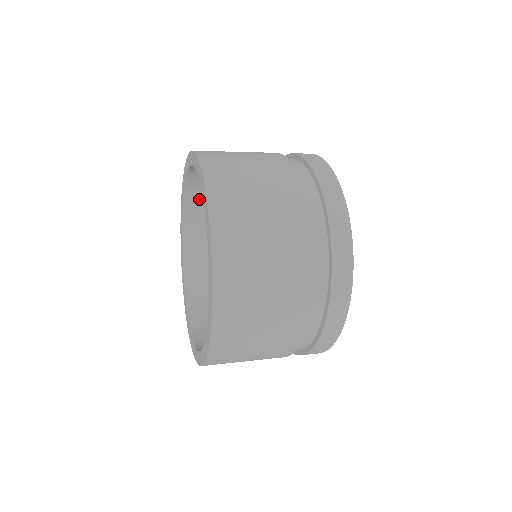
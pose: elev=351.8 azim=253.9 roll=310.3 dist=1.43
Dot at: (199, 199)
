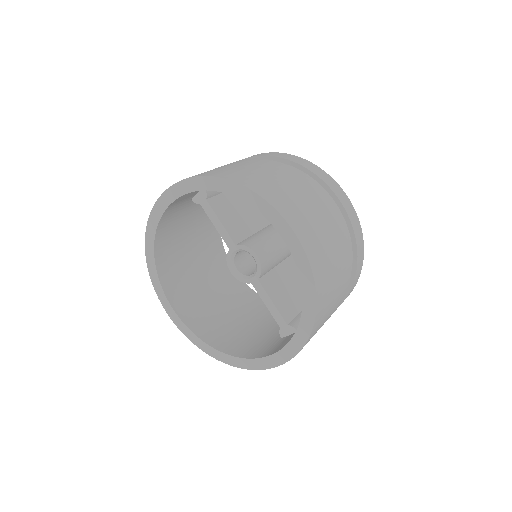
Dot at: (176, 207)
